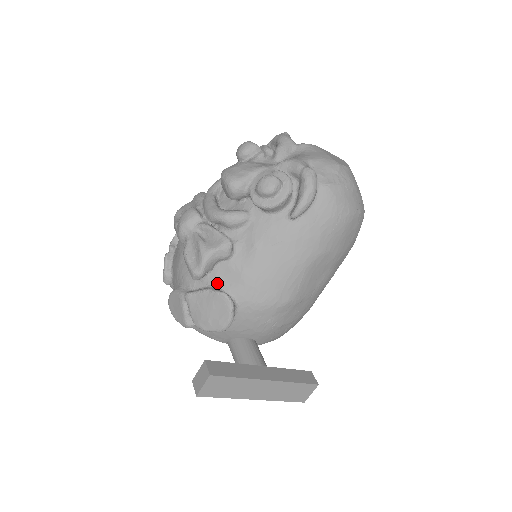
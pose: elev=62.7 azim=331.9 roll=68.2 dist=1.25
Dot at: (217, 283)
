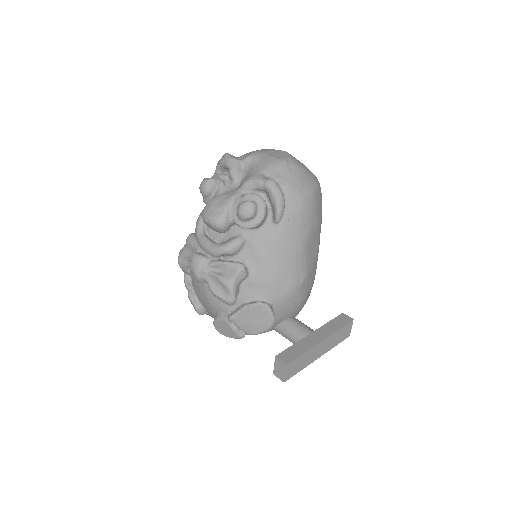
Dot at: (248, 298)
